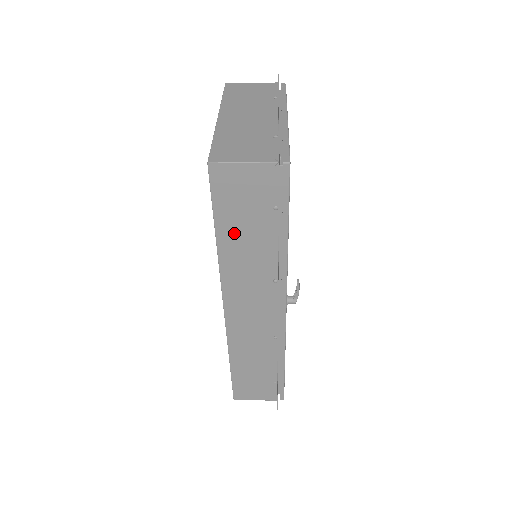
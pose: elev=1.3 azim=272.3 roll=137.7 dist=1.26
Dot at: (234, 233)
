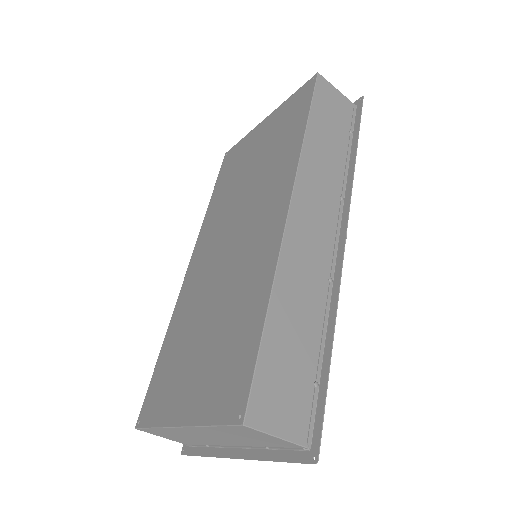
Dot at: (321, 130)
